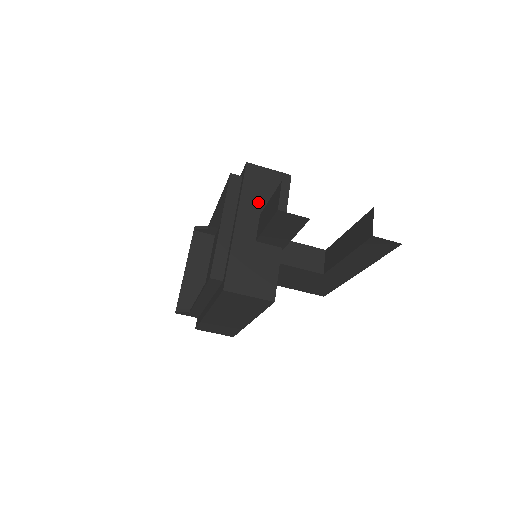
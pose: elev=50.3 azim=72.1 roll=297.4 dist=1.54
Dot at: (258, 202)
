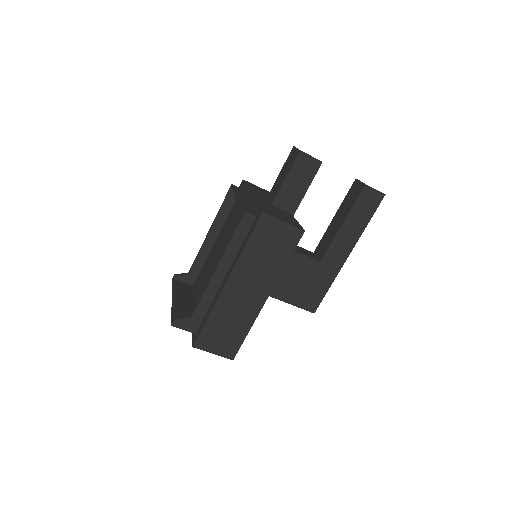
Dot at: (262, 194)
